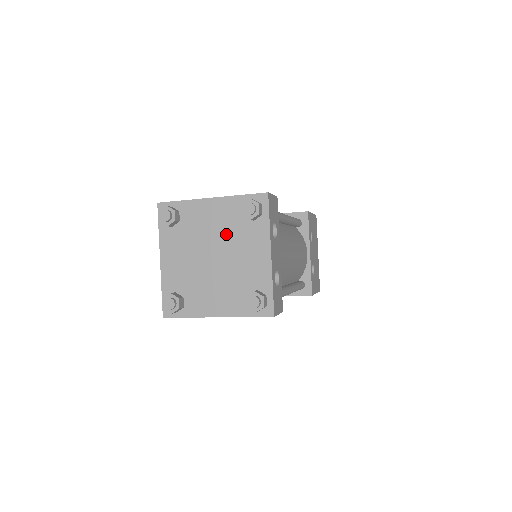
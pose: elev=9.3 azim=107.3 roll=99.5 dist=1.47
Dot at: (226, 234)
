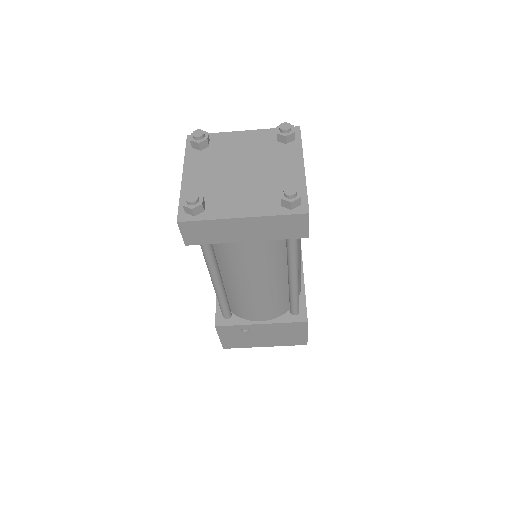
Dot at: (257, 154)
